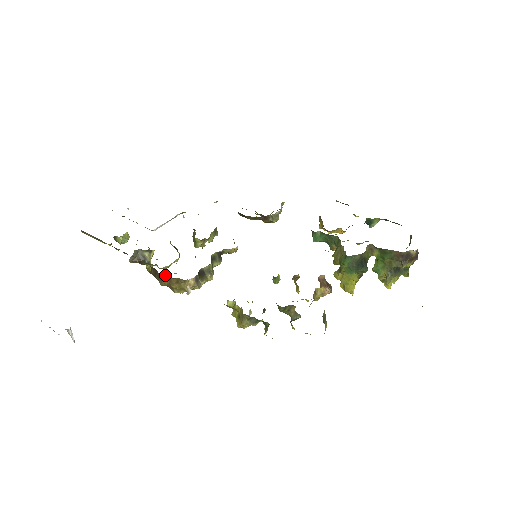
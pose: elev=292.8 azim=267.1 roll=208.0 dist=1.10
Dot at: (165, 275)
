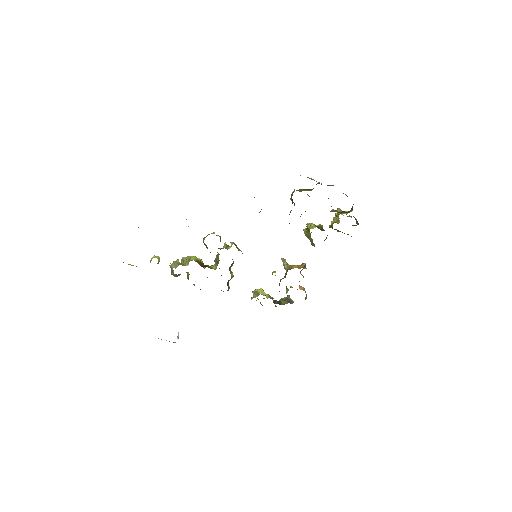
Dot at: occluded
